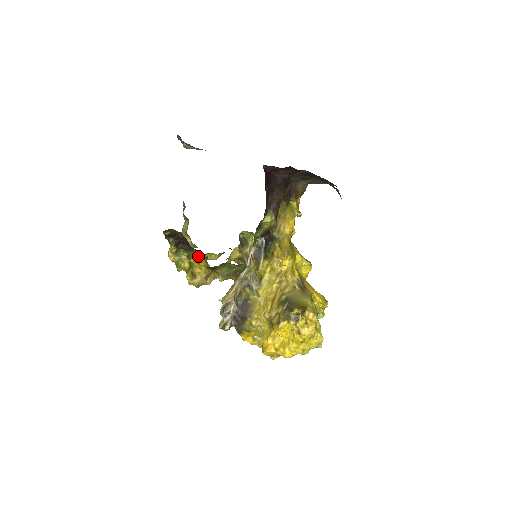
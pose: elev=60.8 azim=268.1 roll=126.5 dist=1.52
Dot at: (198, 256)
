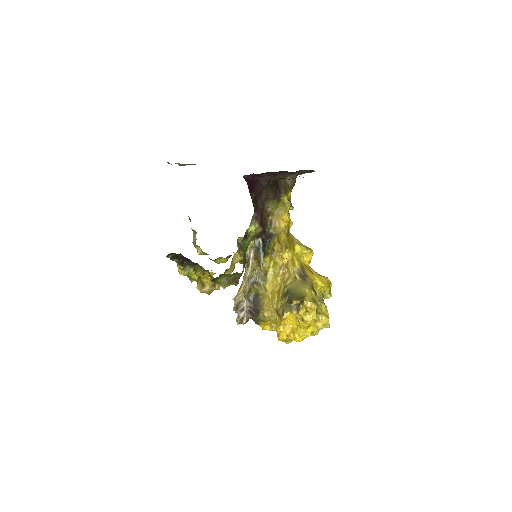
Dot at: (201, 269)
